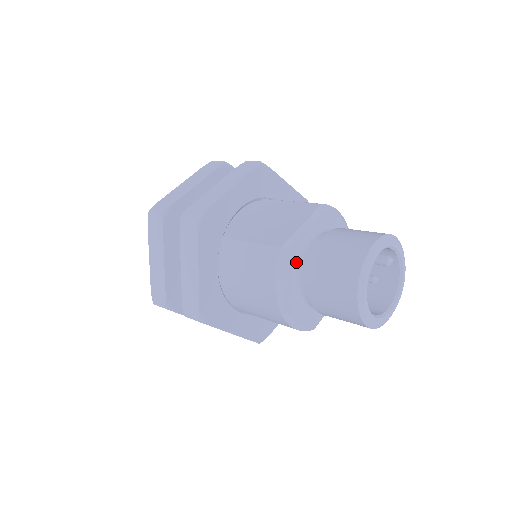
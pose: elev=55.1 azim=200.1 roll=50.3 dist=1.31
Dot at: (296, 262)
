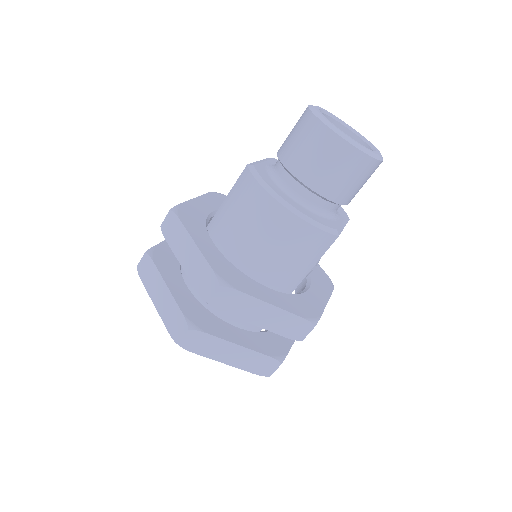
Dot at: (271, 175)
